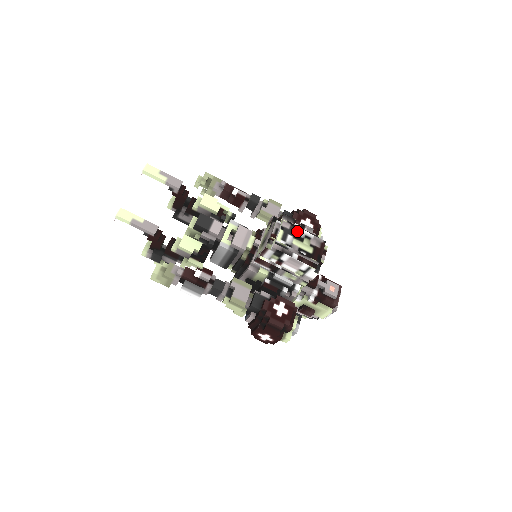
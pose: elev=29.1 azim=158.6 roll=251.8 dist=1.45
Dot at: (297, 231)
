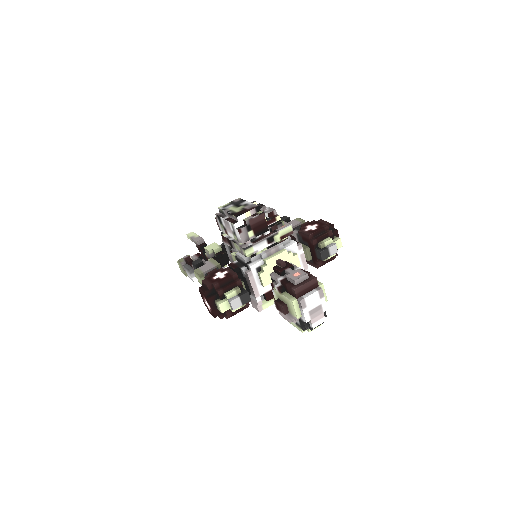
Dot at: (241, 202)
